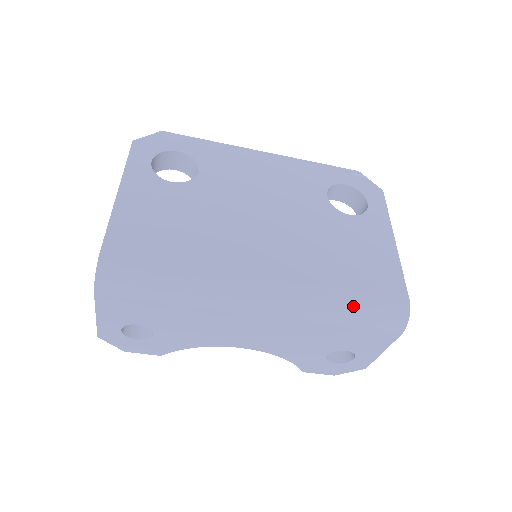
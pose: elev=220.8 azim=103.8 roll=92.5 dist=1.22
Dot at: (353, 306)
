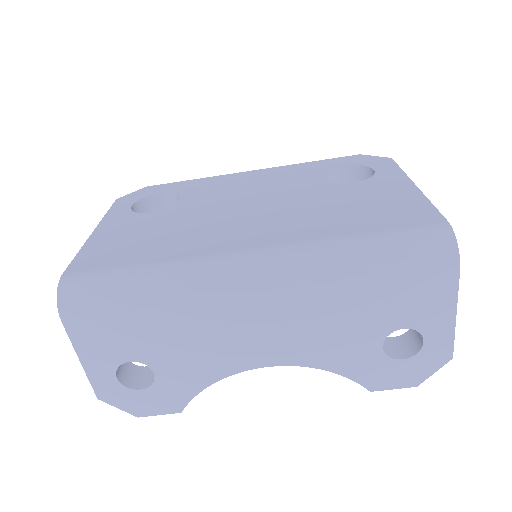
Dot at: (371, 248)
